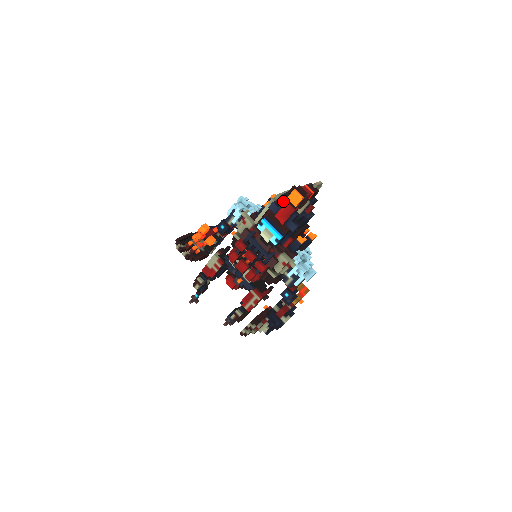
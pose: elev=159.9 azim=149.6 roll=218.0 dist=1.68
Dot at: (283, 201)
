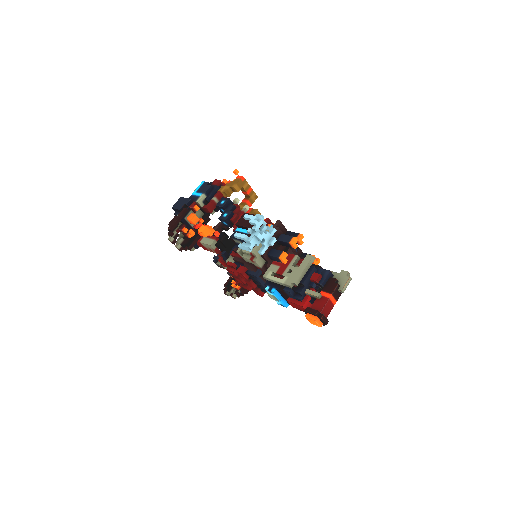
Dot at: (301, 297)
